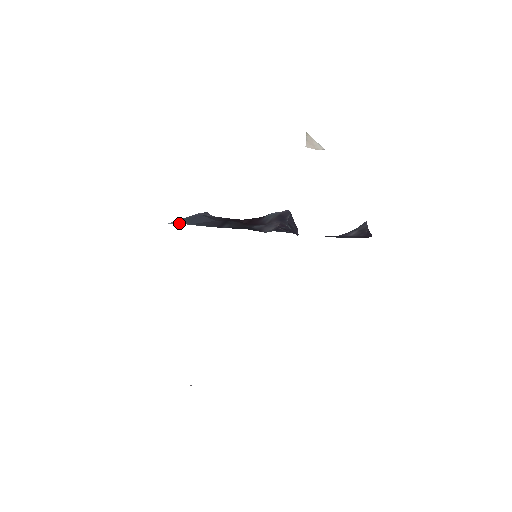
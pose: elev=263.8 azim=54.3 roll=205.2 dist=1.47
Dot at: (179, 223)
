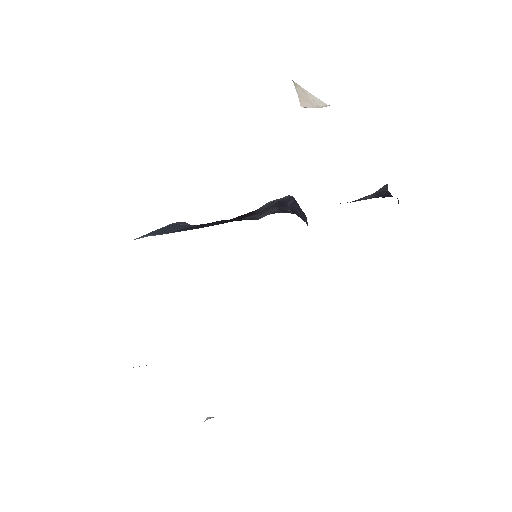
Dot at: (147, 236)
